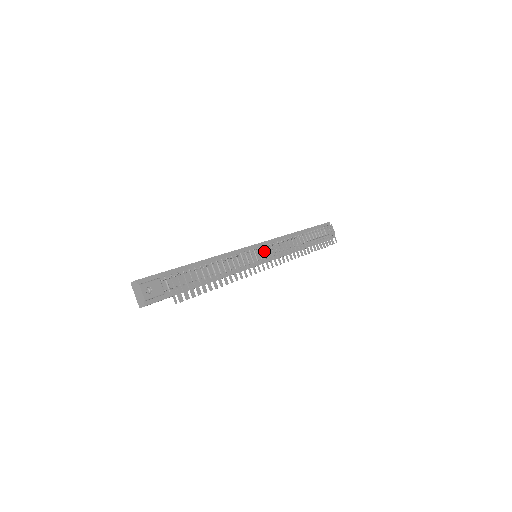
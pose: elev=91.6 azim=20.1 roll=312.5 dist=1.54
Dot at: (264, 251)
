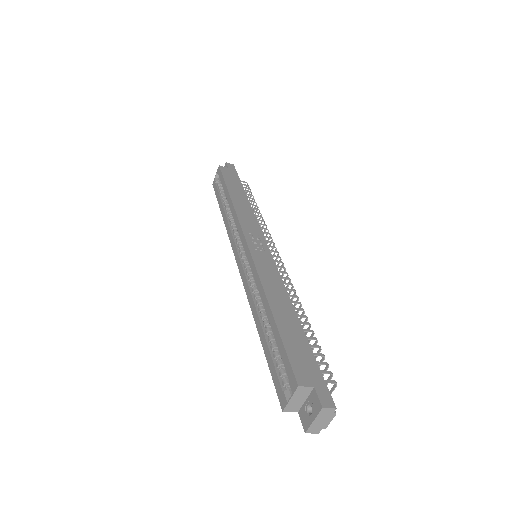
Dot at: occluded
